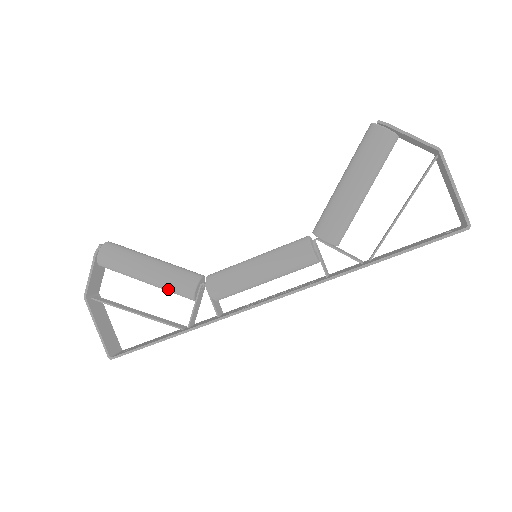
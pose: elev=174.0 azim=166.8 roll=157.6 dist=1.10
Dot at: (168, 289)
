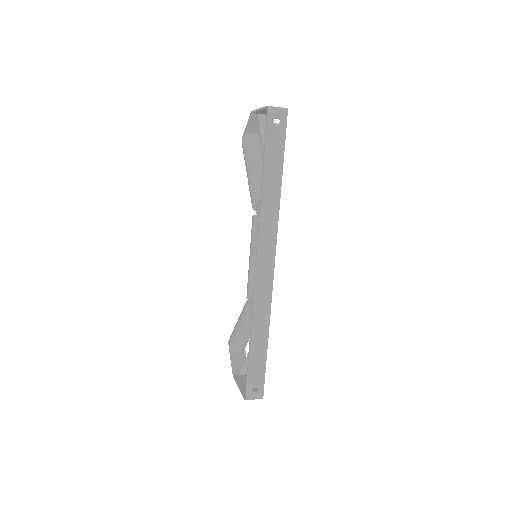
Dot at: (244, 323)
